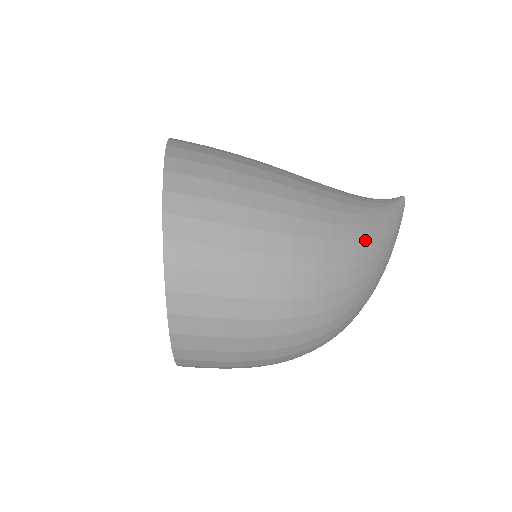
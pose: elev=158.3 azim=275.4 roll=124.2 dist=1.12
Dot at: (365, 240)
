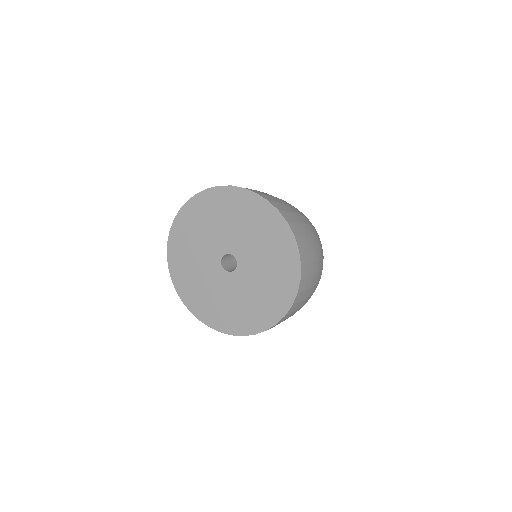
Dot at: occluded
